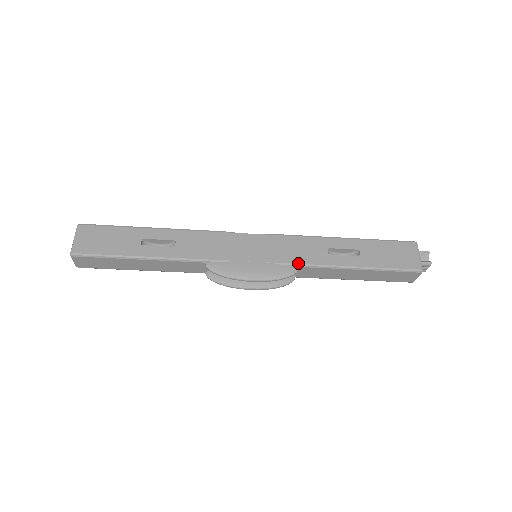
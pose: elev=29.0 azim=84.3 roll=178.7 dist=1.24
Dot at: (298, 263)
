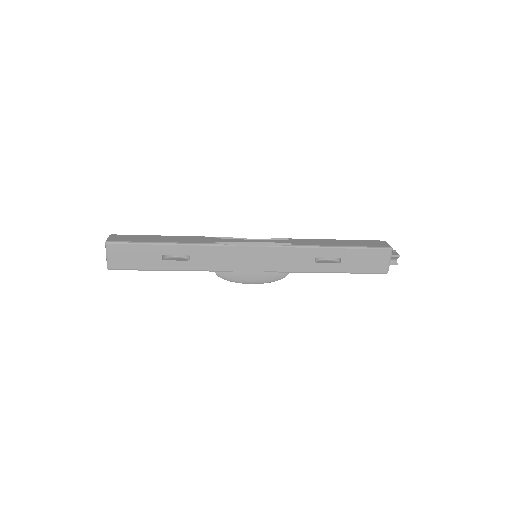
Dot at: (289, 271)
